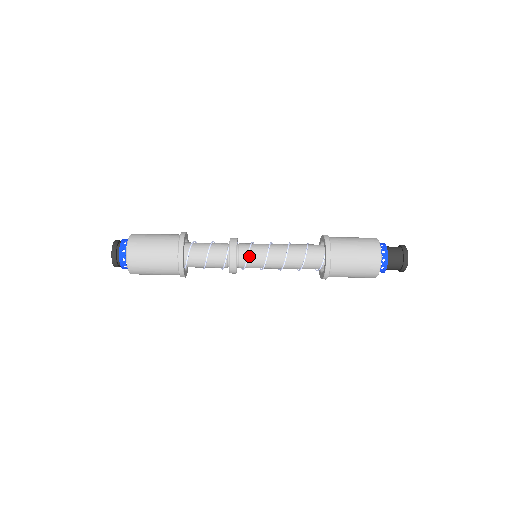
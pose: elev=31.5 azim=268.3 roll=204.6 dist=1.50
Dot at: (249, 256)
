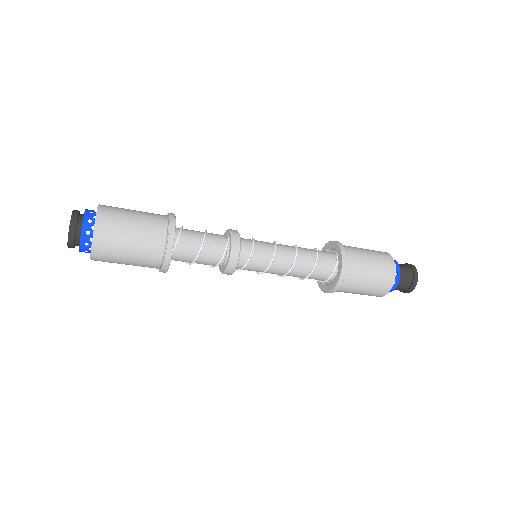
Dot at: (253, 251)
